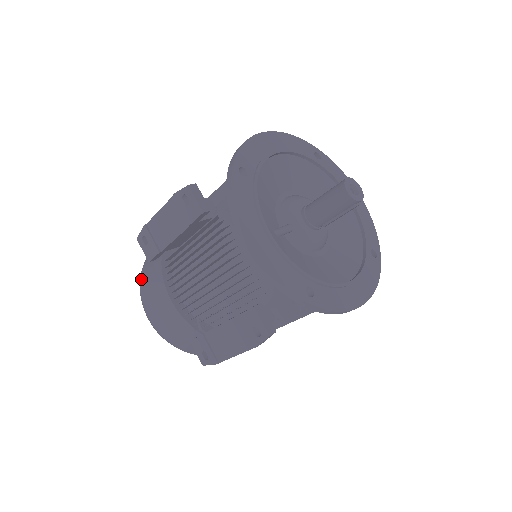
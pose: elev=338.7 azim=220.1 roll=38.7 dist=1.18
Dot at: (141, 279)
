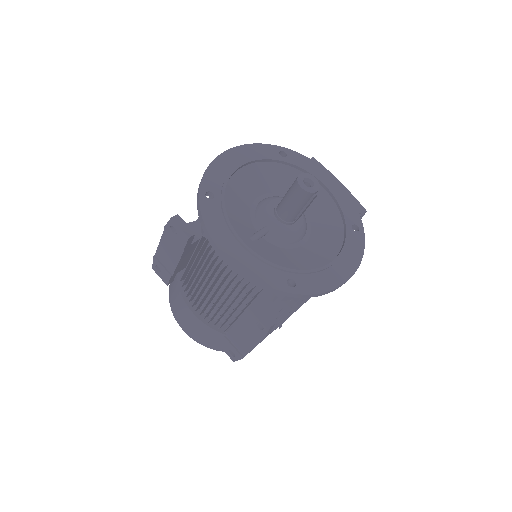
Dot at: (169, 299)
